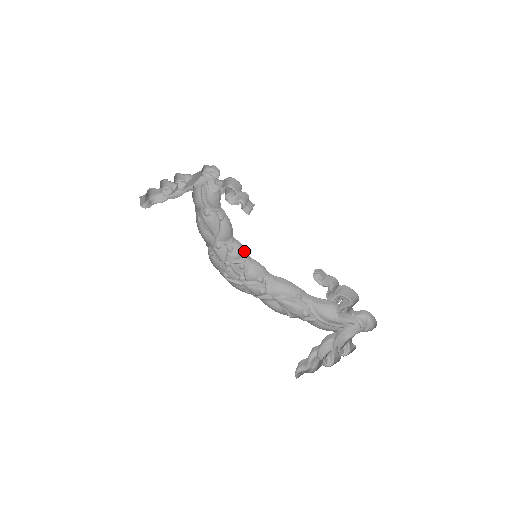
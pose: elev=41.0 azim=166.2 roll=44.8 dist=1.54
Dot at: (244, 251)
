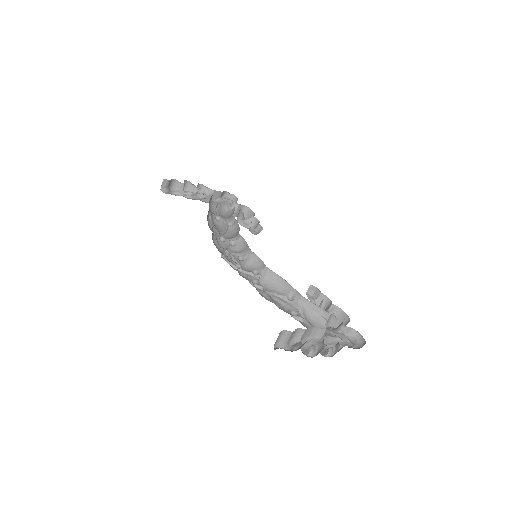
Dot at: (246, 247)
